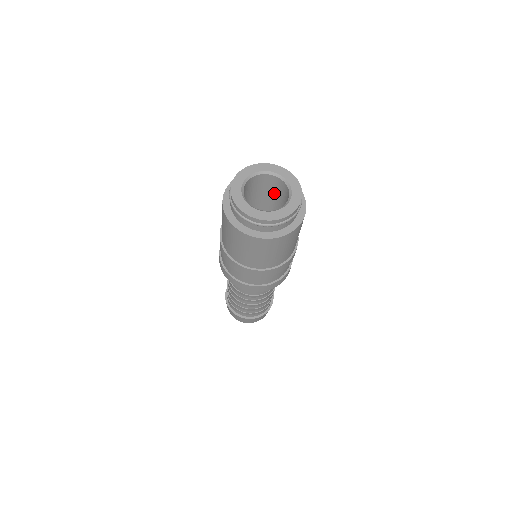
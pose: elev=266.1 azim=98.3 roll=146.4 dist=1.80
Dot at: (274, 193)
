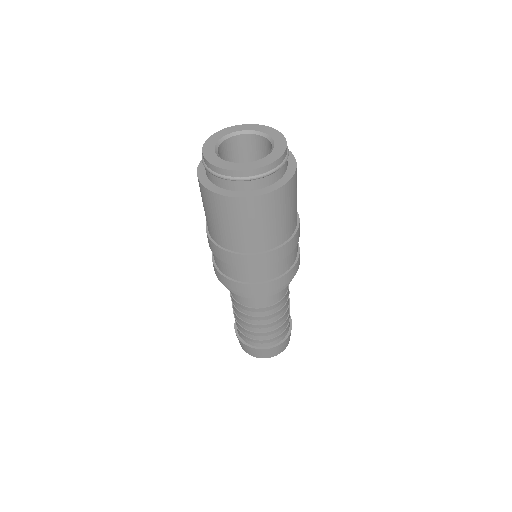
Dot at: (249, 160)
